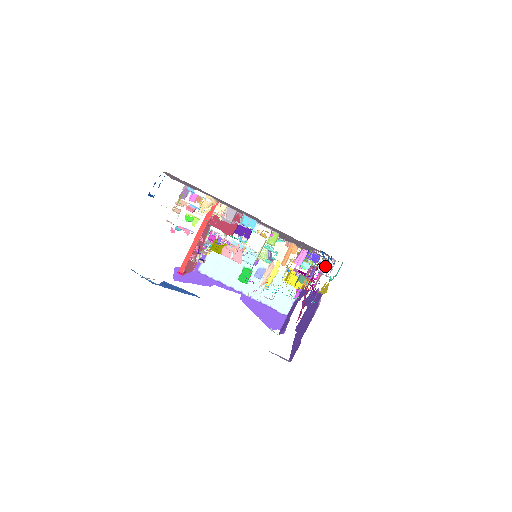
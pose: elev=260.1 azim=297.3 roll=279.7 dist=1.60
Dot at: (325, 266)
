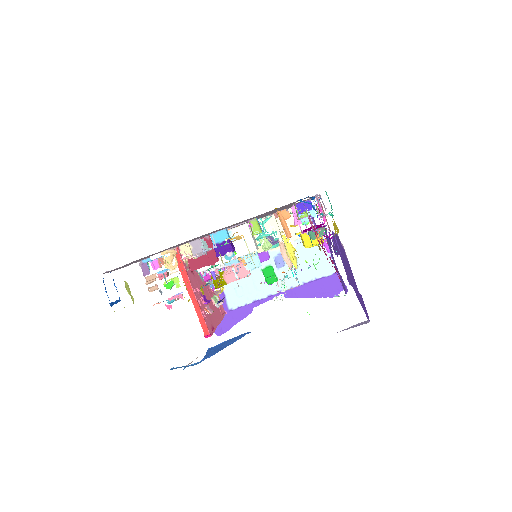
Dot at: (314, 209)
